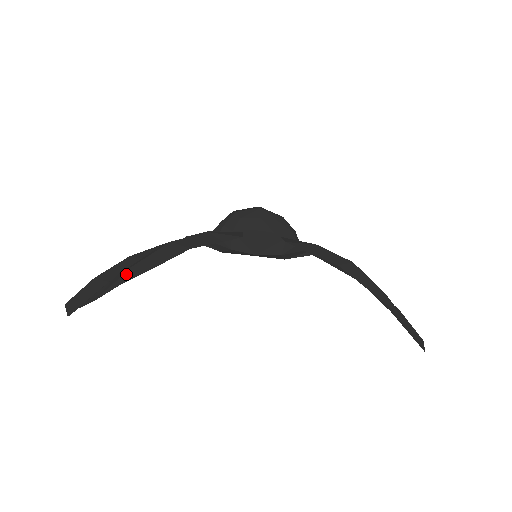
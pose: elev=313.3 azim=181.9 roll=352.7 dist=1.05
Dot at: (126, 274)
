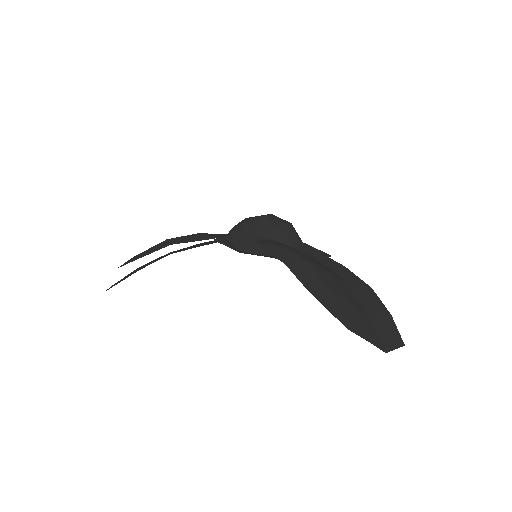
Dot at: (126, 262)
